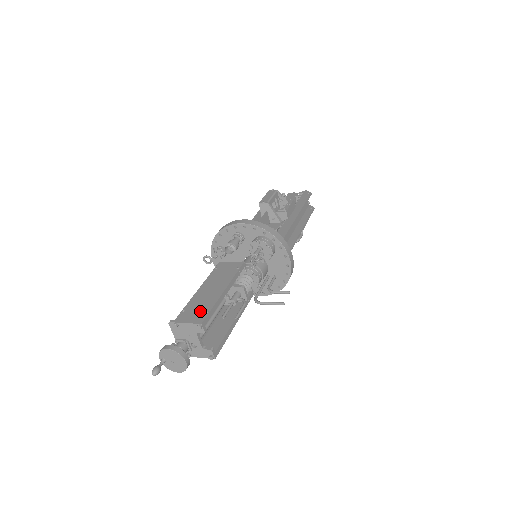
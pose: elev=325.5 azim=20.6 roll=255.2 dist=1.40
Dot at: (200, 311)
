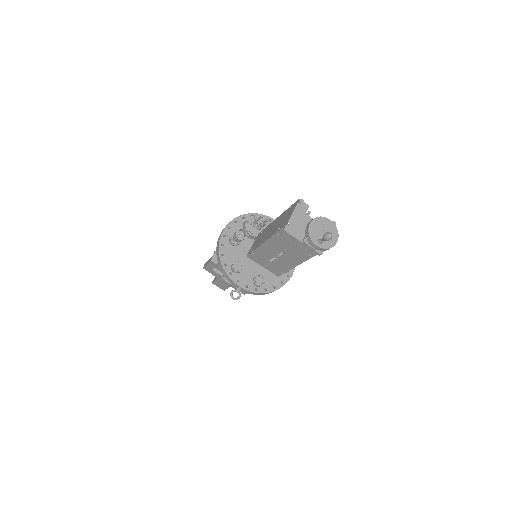
Dot at: (286, 214)
